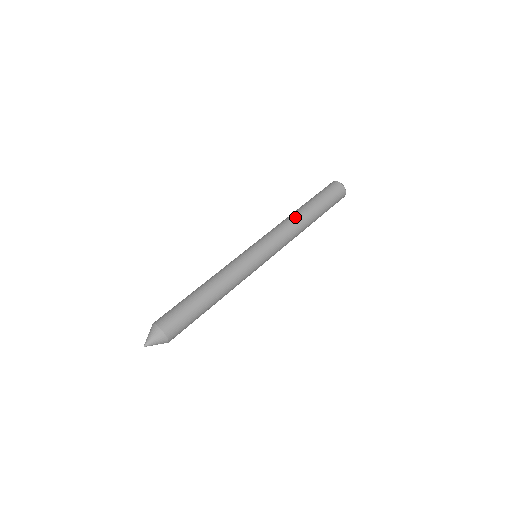
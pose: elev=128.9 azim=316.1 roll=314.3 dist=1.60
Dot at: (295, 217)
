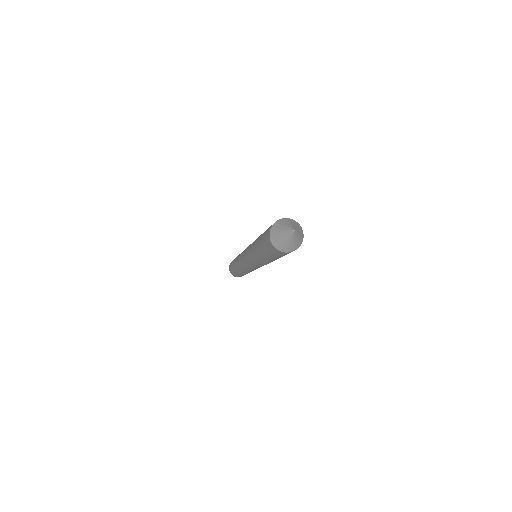
Dot at: occluded
